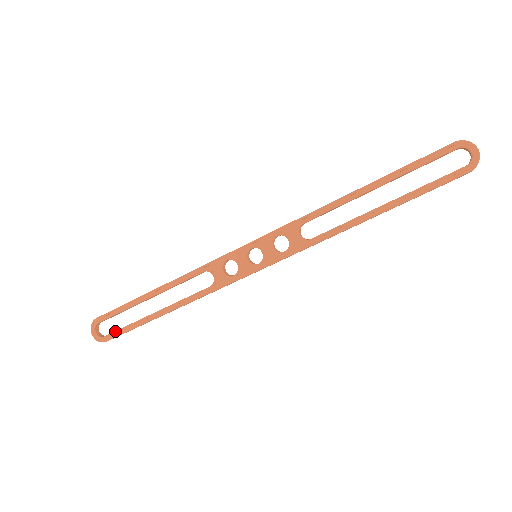
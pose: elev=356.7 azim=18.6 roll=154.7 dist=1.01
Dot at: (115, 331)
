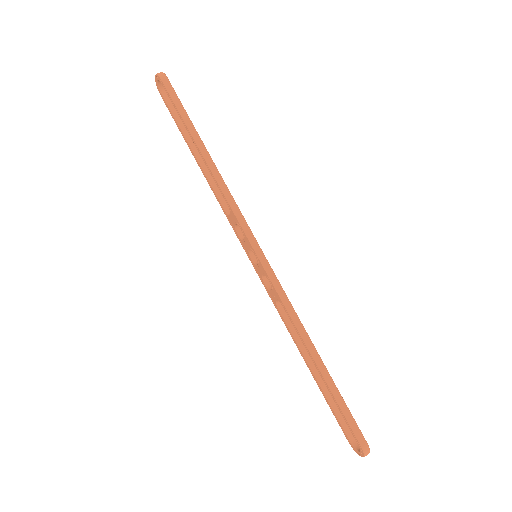
Dot at: (168, 106)
